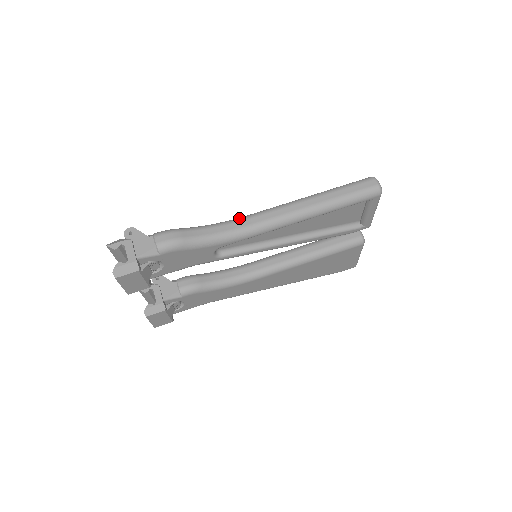
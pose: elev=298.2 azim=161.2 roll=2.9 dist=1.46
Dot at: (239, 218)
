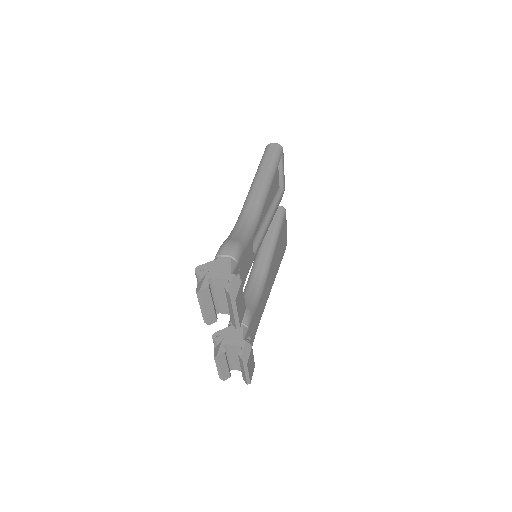
Dot at: (241, 214)
